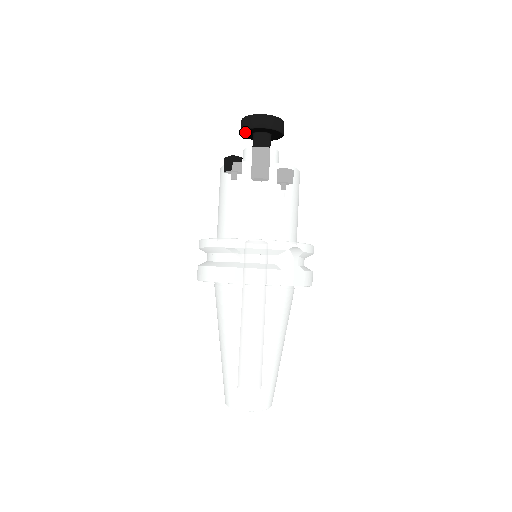
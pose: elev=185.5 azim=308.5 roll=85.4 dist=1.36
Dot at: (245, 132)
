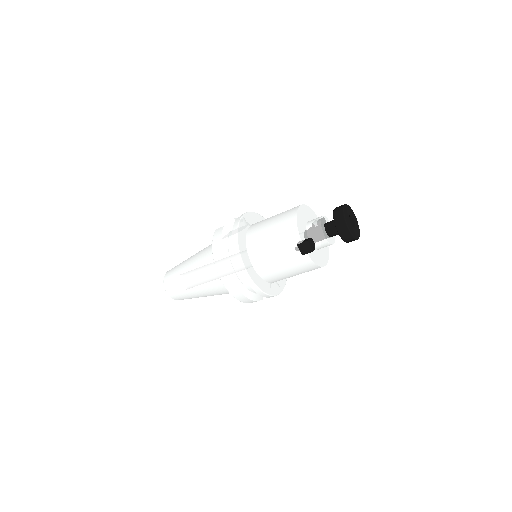
Dot at: (336, 225)
